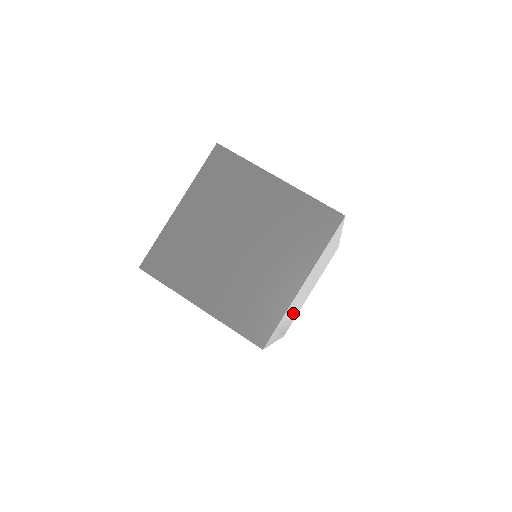
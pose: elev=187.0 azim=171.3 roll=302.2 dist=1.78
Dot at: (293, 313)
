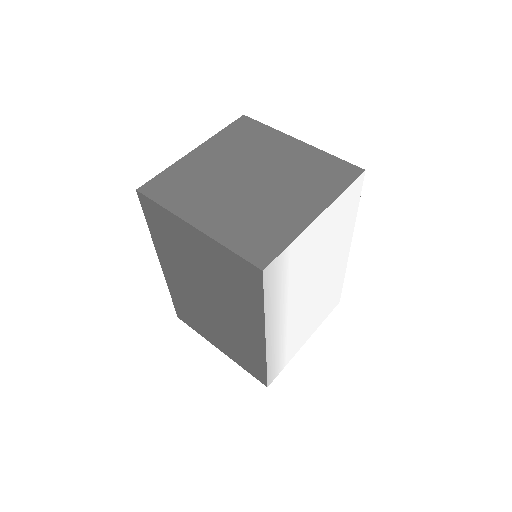
Dot at: (290, 319)
